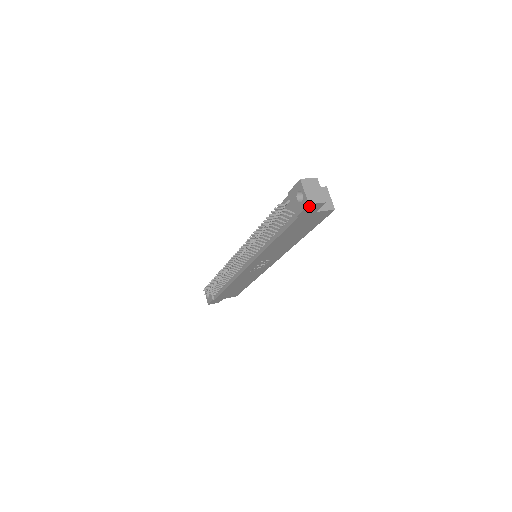
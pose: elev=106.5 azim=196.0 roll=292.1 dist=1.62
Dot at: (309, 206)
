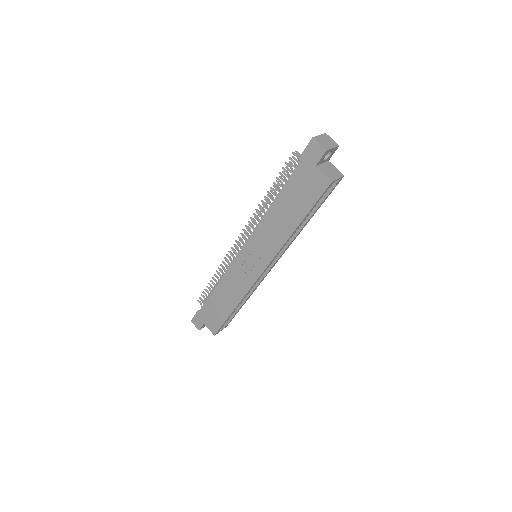
Dot at: (312, 144)
